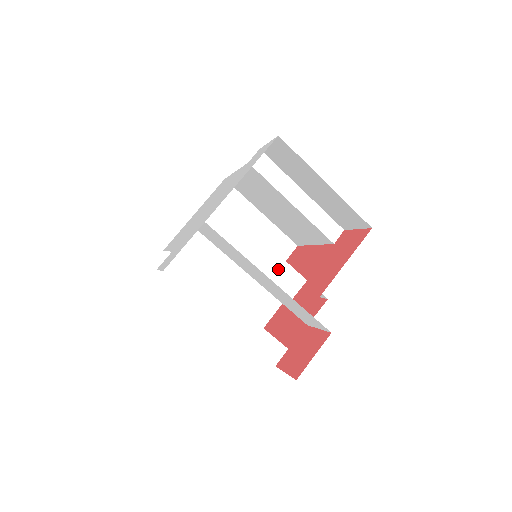
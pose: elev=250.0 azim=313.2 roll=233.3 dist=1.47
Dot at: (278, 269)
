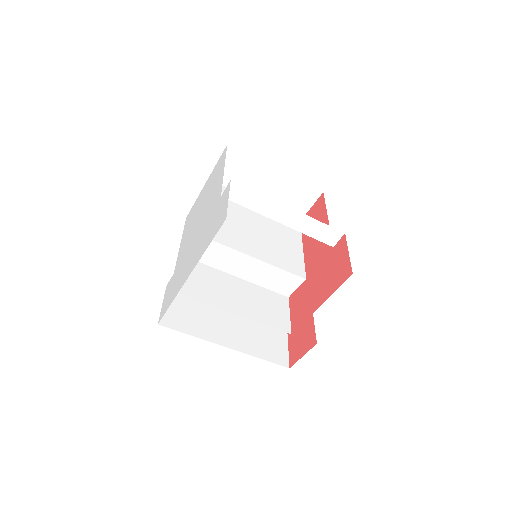
Dot at: (275, 275)
